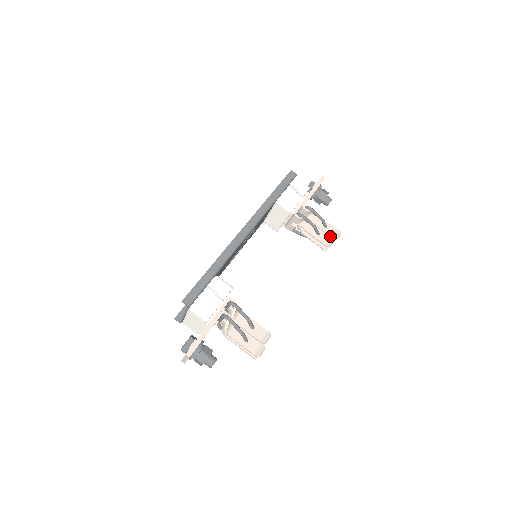
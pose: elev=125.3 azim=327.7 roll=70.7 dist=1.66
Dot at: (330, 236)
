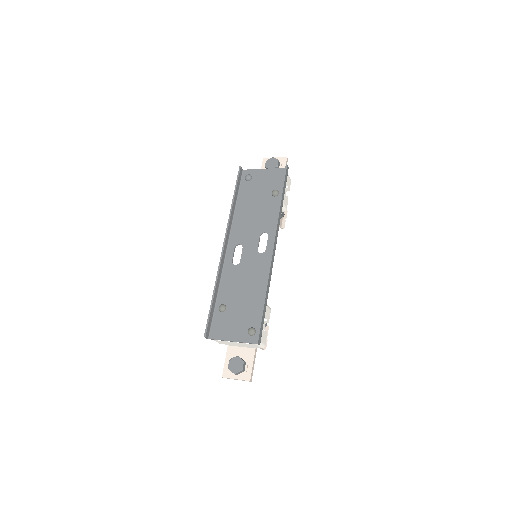
Dot at: (282, 217)
